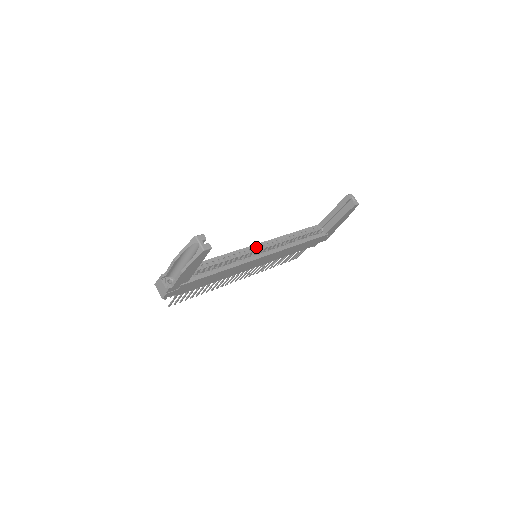
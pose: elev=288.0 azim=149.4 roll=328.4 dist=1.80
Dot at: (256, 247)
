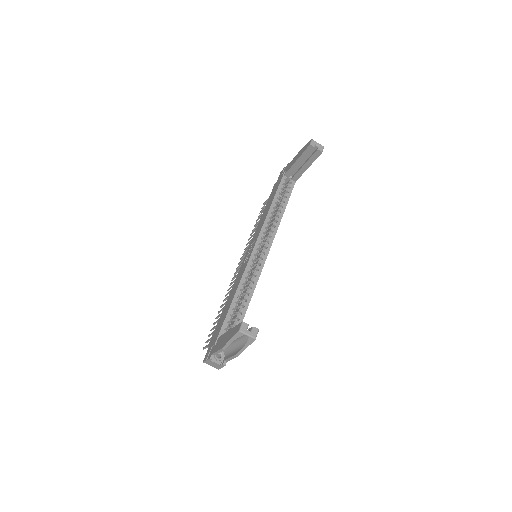
Dot at: (255, 252)
